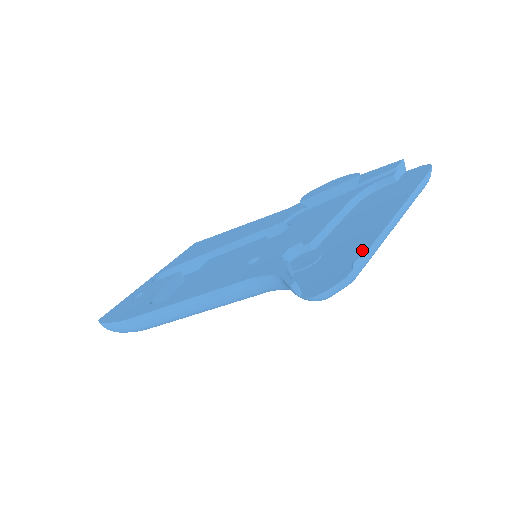
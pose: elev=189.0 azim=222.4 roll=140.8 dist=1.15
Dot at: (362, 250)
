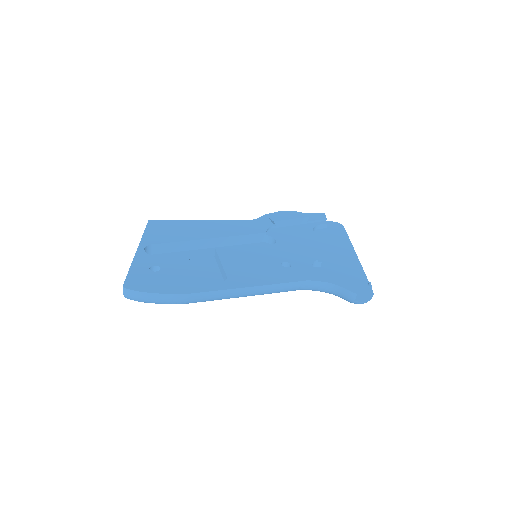
Dot at: (363, 276)
